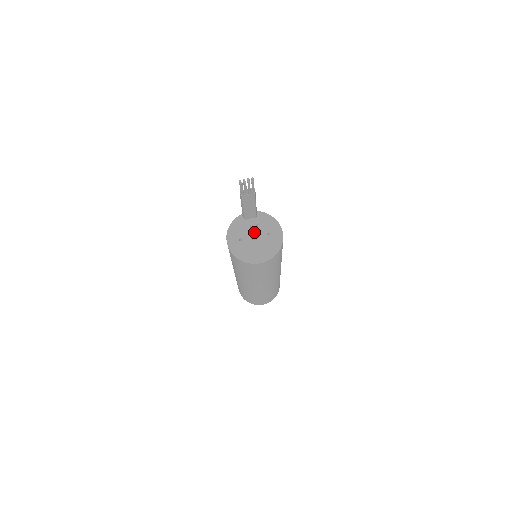
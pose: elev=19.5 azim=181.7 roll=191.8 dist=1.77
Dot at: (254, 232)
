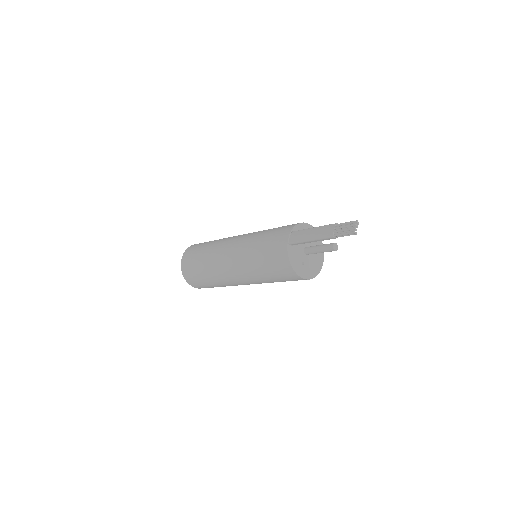
Dot at: occluded
